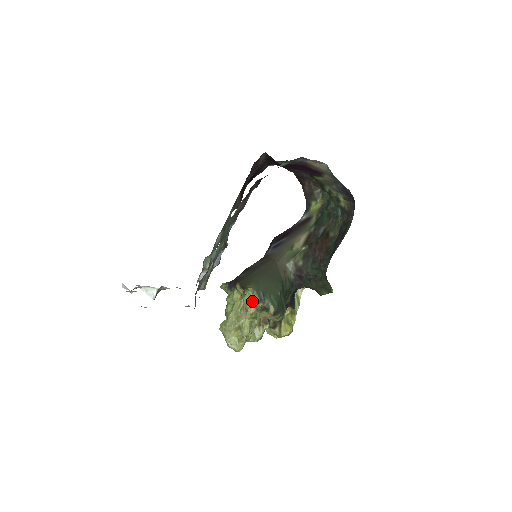
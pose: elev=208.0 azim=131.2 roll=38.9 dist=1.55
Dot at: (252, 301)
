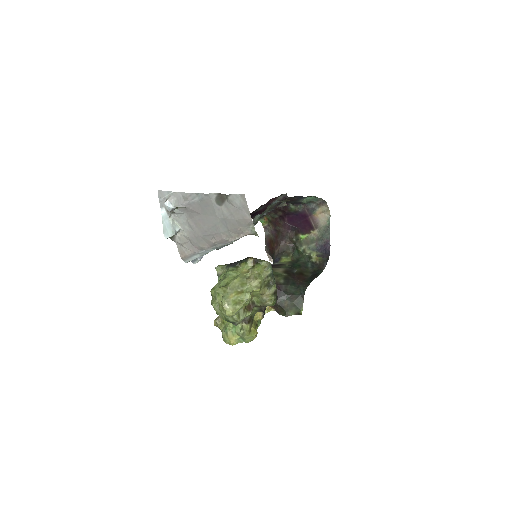
Dot at: (263, 272)
